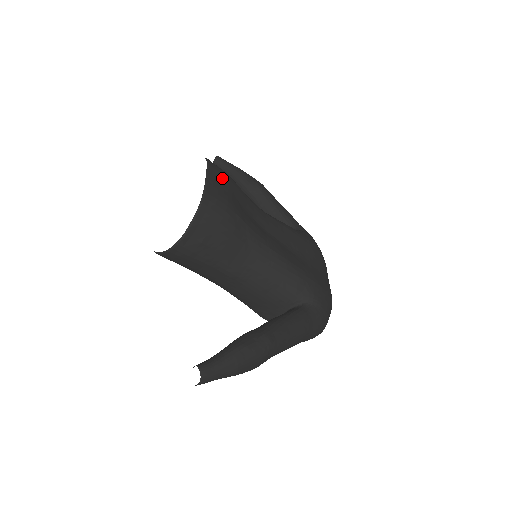
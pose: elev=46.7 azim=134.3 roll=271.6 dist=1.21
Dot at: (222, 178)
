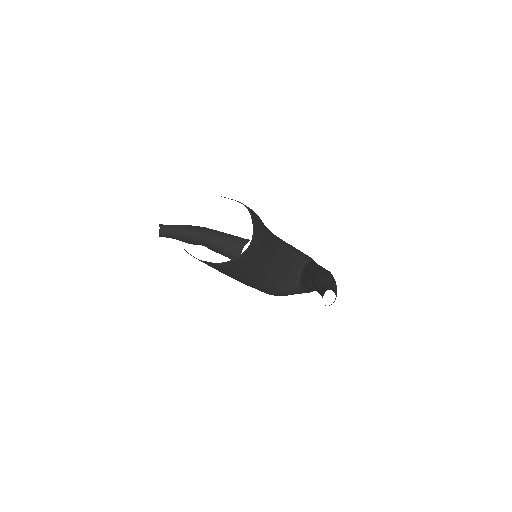
Dot at: occluded
